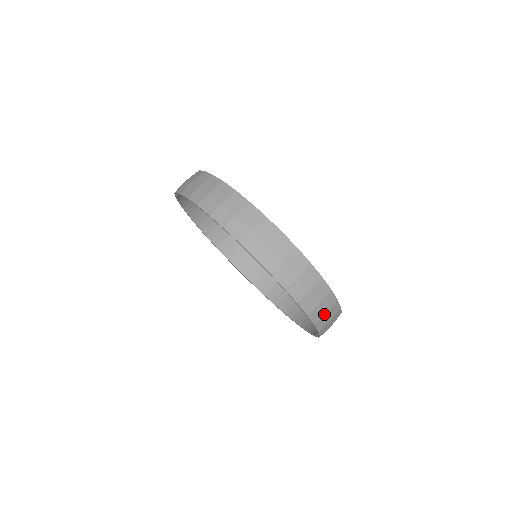
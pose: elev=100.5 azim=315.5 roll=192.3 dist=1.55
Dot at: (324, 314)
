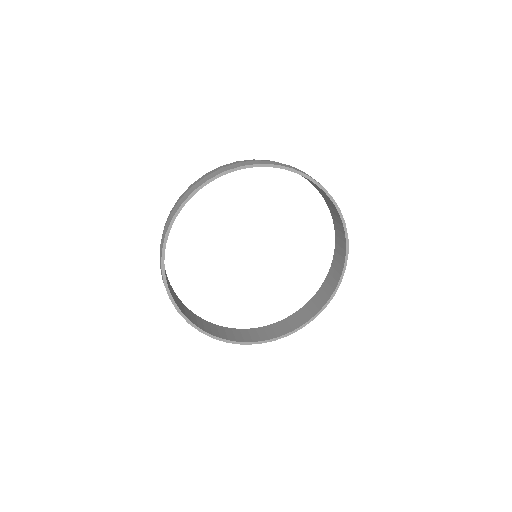
Dot at: occluded
